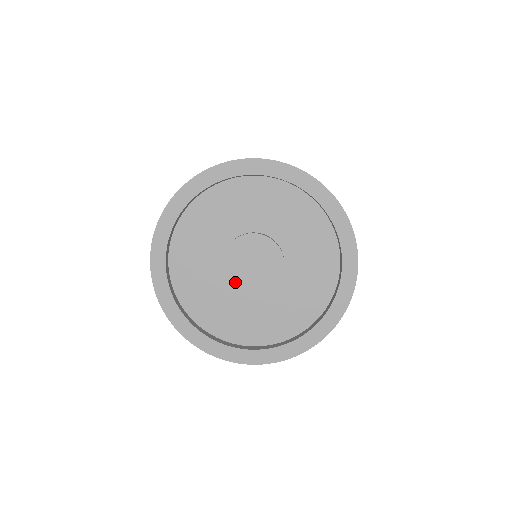
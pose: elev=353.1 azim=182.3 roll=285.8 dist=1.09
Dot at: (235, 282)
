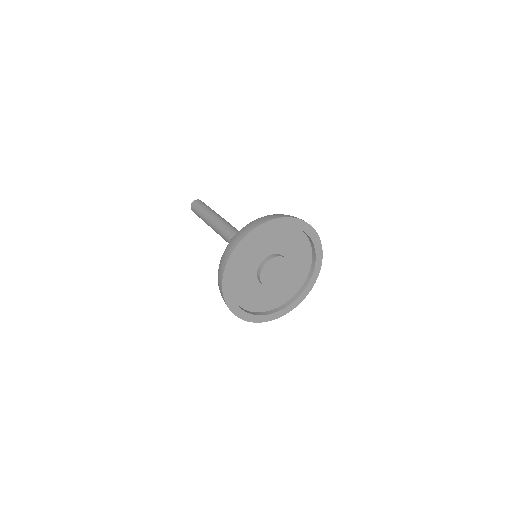
Dot at: (266, 283)
